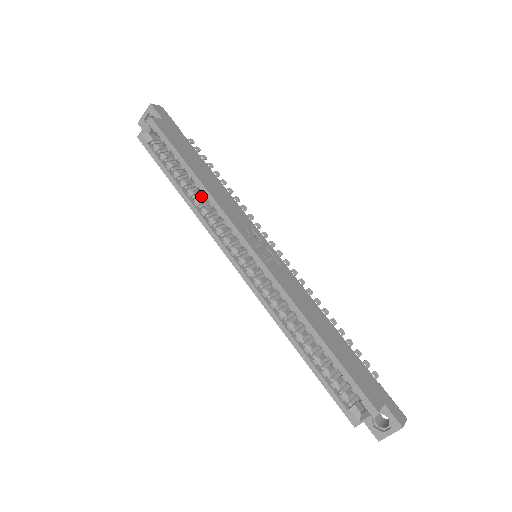
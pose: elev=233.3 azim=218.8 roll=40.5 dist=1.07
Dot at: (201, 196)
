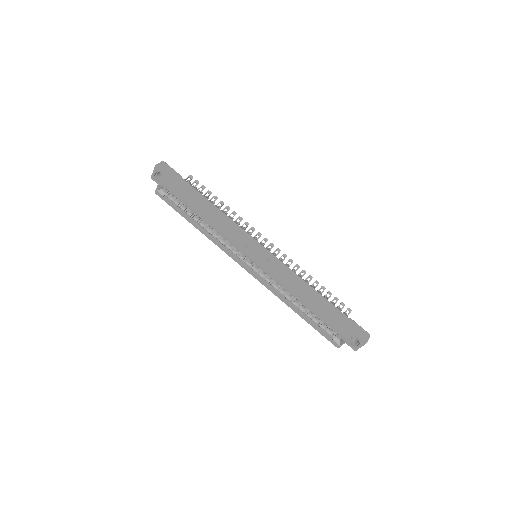
Dot at: occluded
